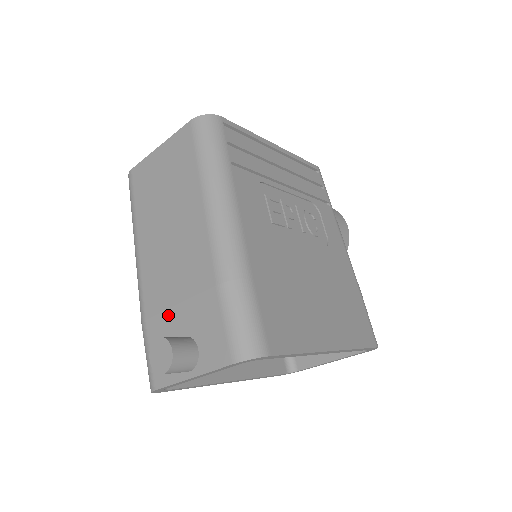
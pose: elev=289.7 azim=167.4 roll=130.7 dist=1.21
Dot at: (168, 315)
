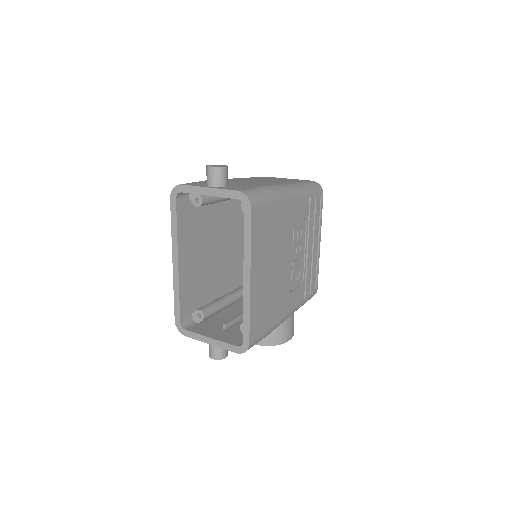
Dot at: occluded
